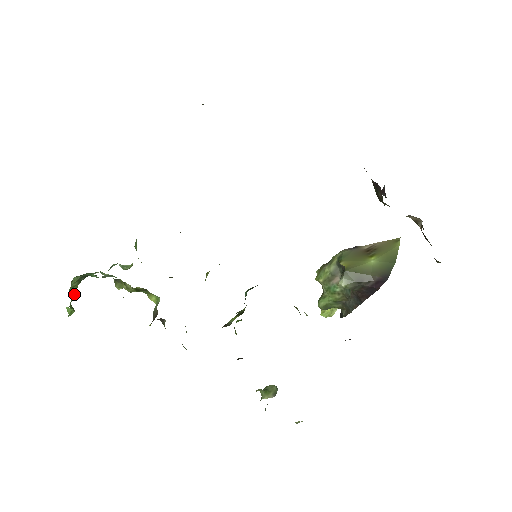
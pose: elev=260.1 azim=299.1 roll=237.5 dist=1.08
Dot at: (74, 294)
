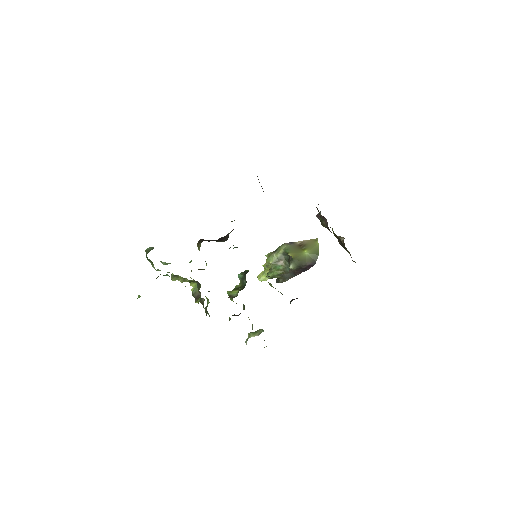
Dot at: occluded
